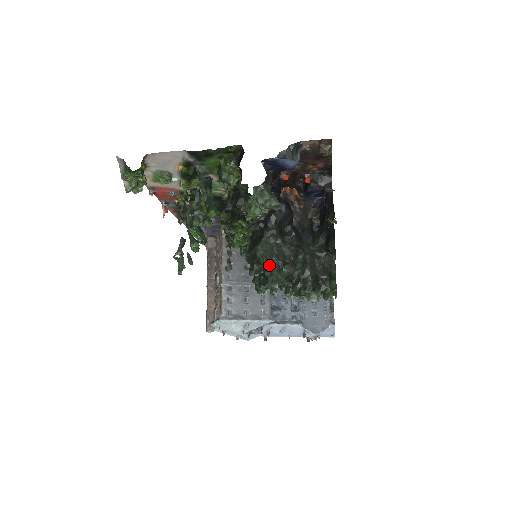
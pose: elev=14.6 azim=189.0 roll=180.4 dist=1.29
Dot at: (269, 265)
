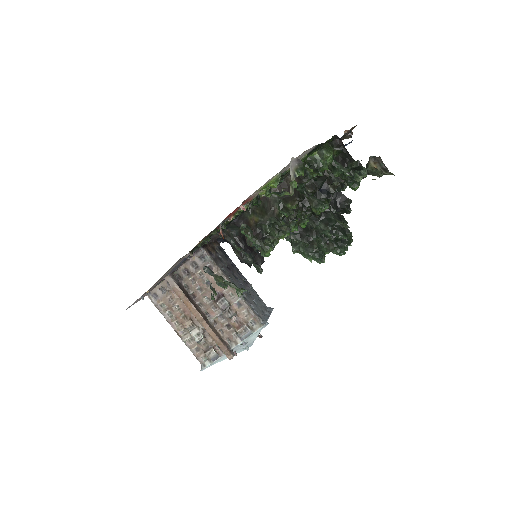
Dot at: (347, 227)
